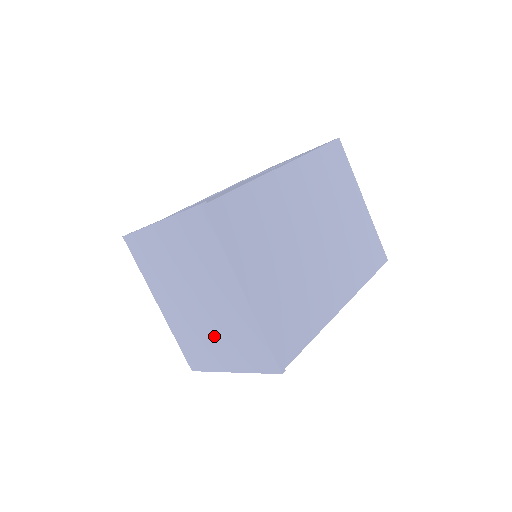
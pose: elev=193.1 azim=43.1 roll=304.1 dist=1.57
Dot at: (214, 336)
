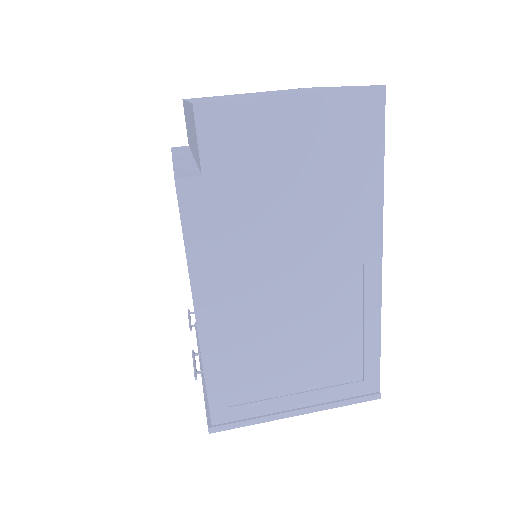
Dot at: occluded
